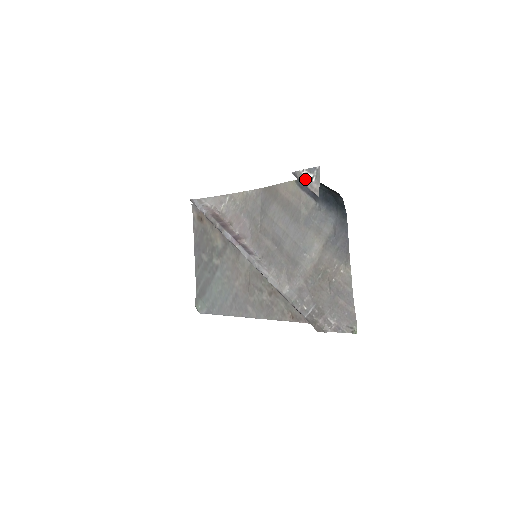
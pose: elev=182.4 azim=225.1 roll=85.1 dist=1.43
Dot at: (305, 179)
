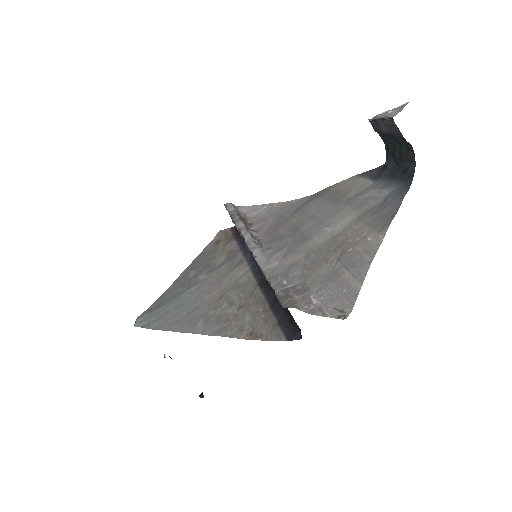
Dot at: (383, 115)
